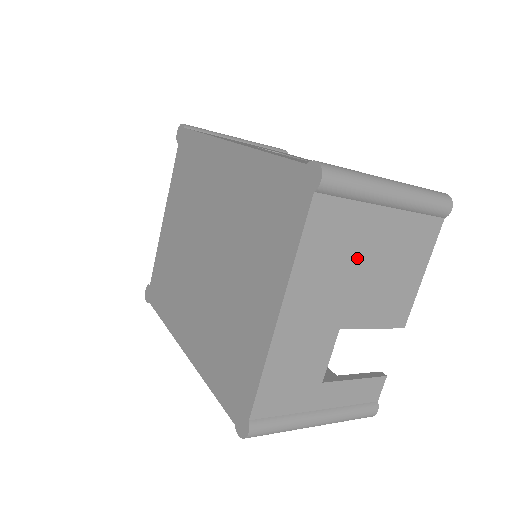
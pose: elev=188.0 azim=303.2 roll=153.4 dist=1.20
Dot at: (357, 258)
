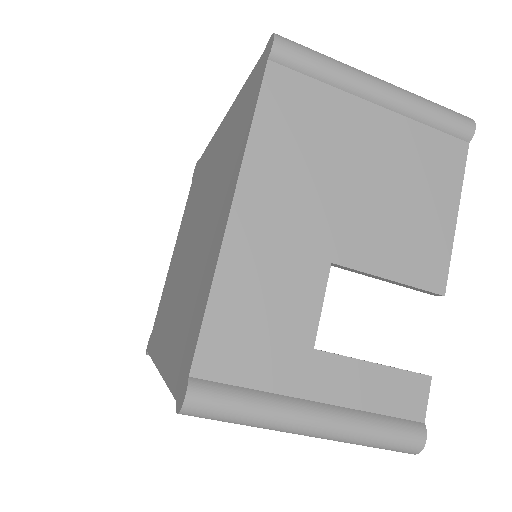
Dot at: (343, 161)
